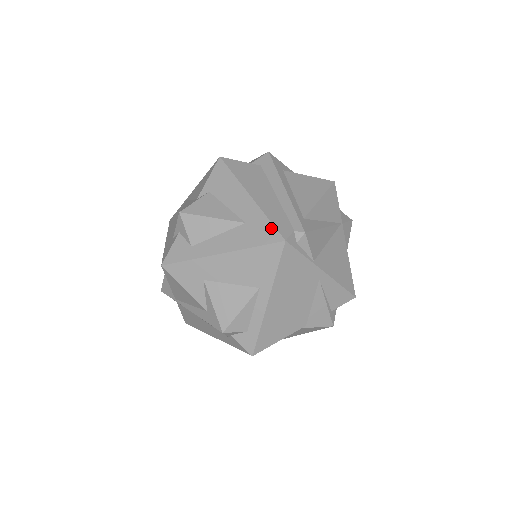
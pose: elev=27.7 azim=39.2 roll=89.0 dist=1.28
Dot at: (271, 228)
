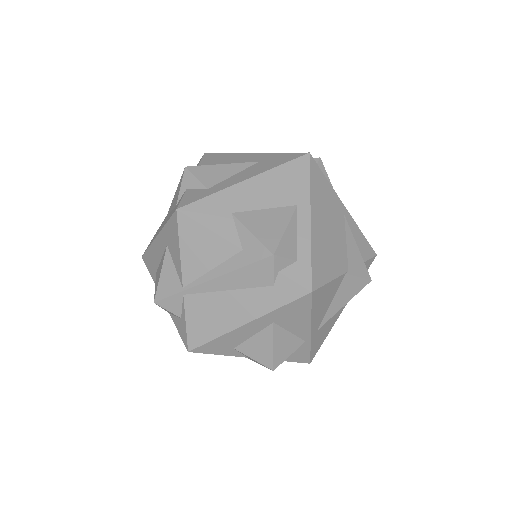
Dot at: (289, 154)
